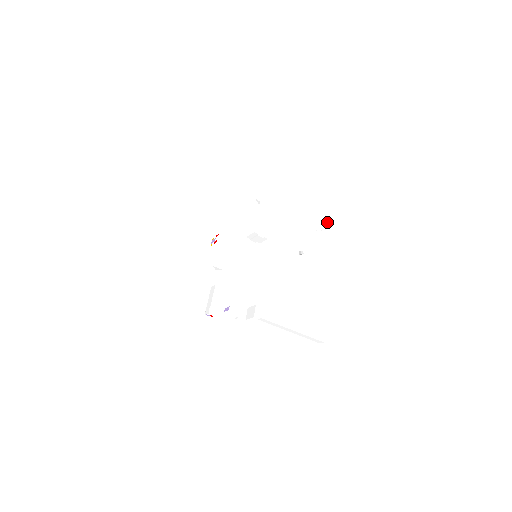
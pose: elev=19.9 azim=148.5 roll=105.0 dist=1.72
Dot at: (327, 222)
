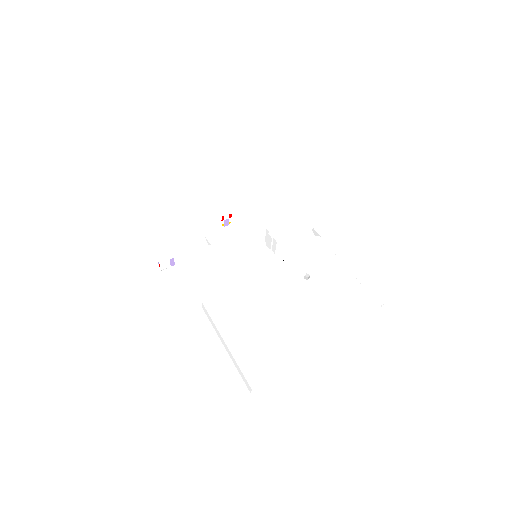
Dot at: (381, 279)
